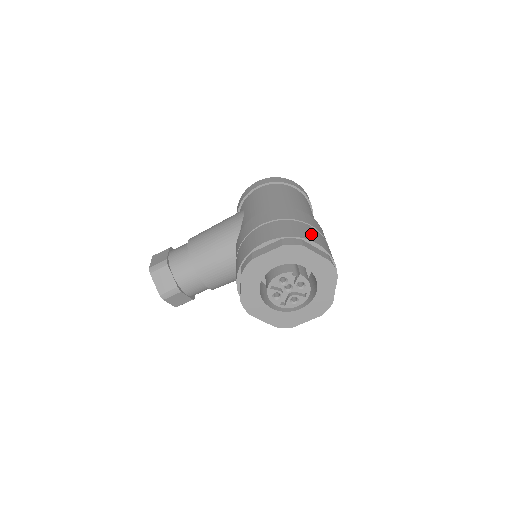
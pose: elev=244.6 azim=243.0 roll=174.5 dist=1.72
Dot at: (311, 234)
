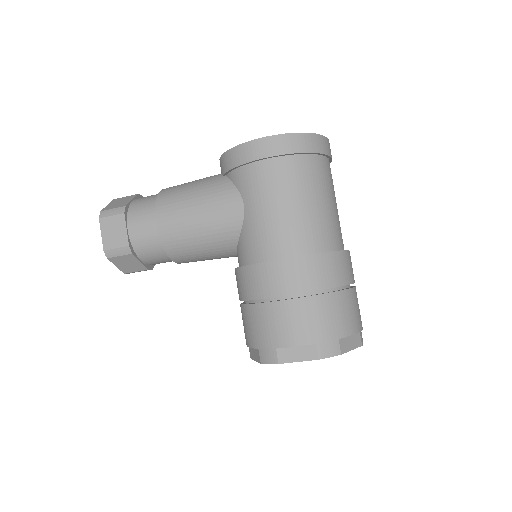
Dot at: (347, 316)
